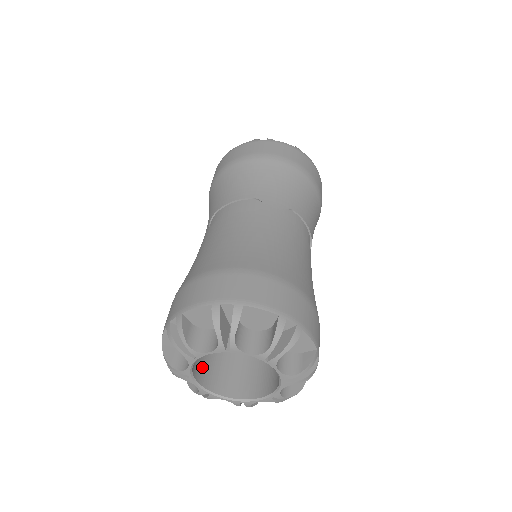
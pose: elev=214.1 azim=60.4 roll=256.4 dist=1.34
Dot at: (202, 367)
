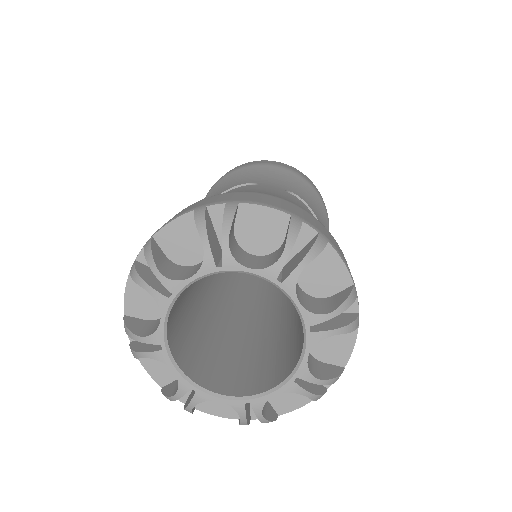
Dot at: (184, 350)
